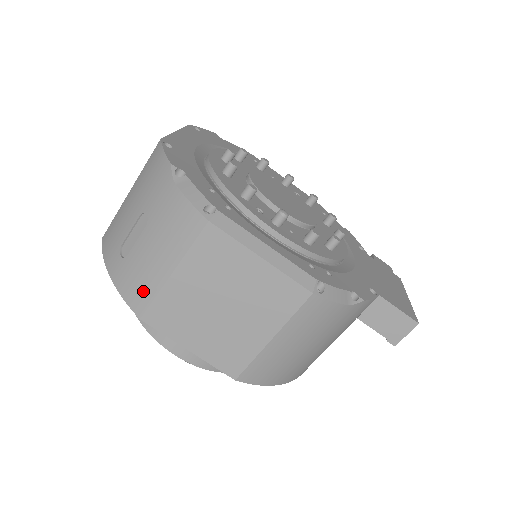
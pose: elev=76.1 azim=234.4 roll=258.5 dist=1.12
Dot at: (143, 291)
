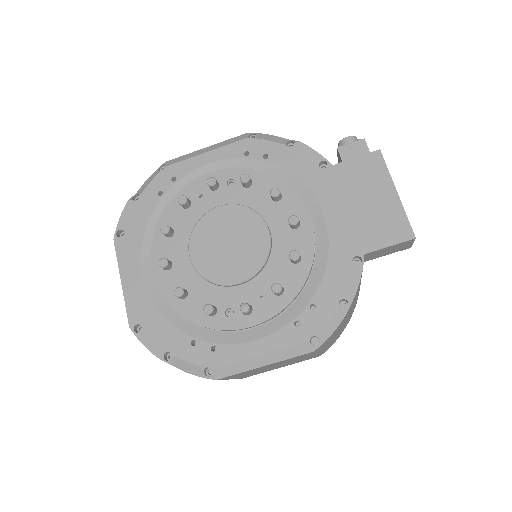
Dot at: occluded
